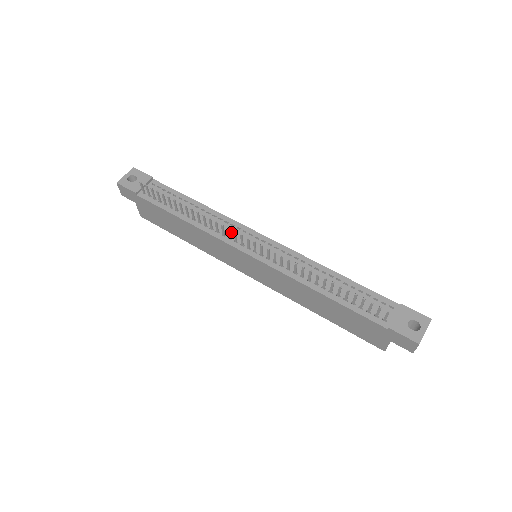
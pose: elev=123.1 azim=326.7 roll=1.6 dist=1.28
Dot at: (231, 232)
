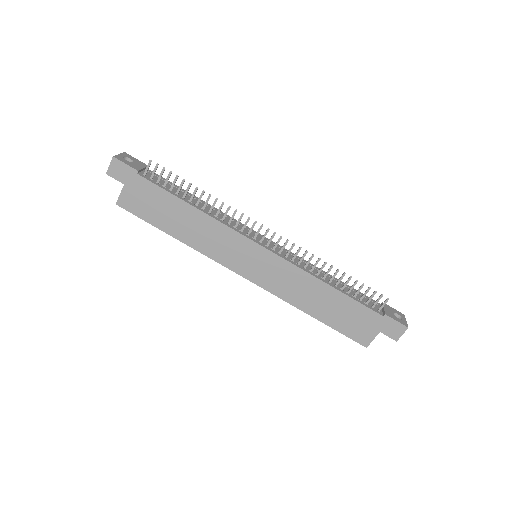
Dot at: (240, 227)
